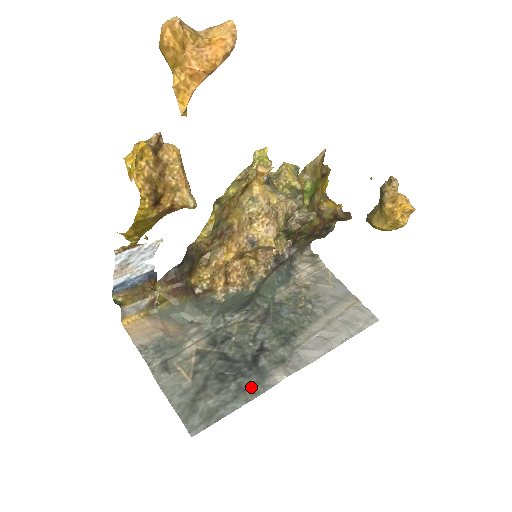
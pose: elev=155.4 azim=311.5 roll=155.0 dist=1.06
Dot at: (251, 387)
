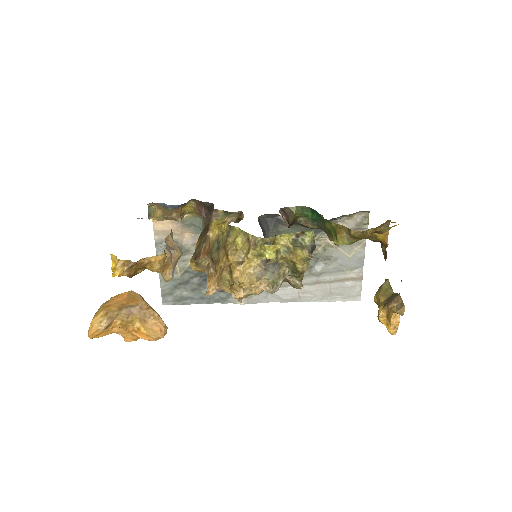
Dot at: (217, 297)
